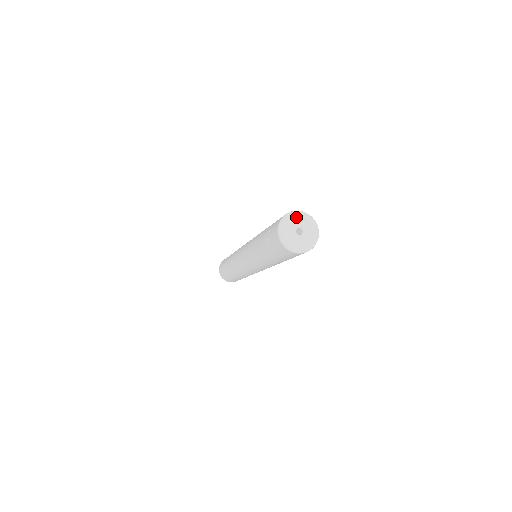
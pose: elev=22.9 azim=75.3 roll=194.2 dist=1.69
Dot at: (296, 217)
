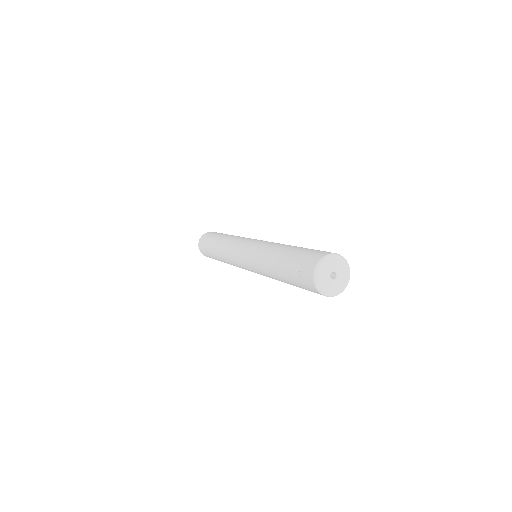
Dot at: (331, 261)
